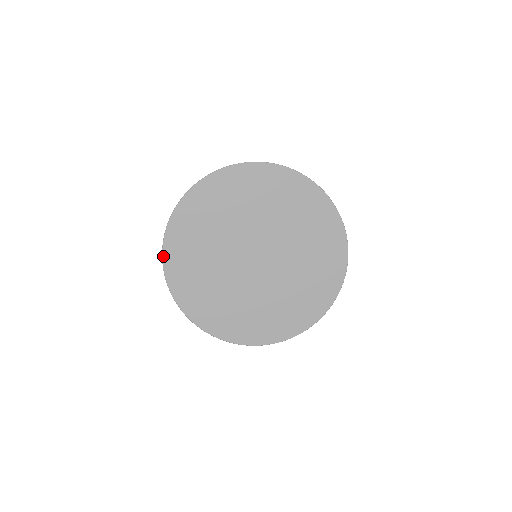
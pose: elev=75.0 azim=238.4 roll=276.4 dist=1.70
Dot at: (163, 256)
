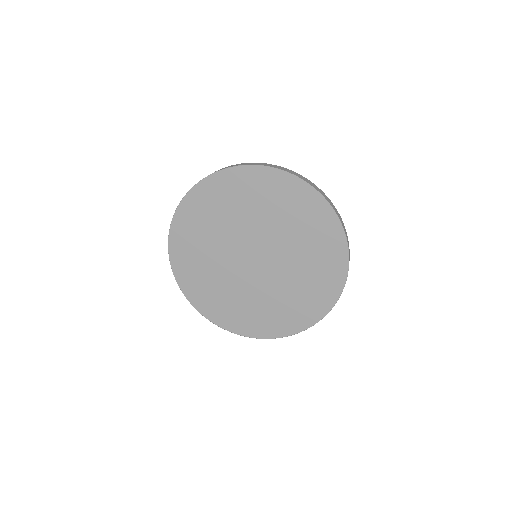
Dot at: (170, 258)
